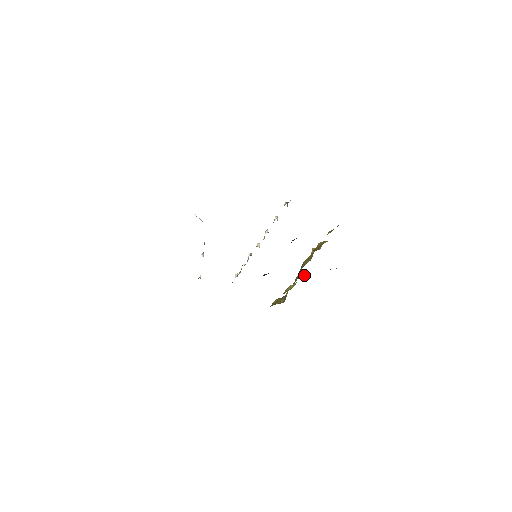
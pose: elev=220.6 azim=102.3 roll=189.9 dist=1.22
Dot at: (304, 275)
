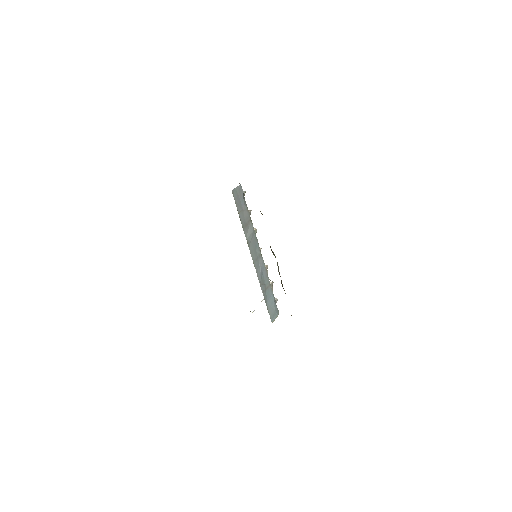
Dot at: occluded
